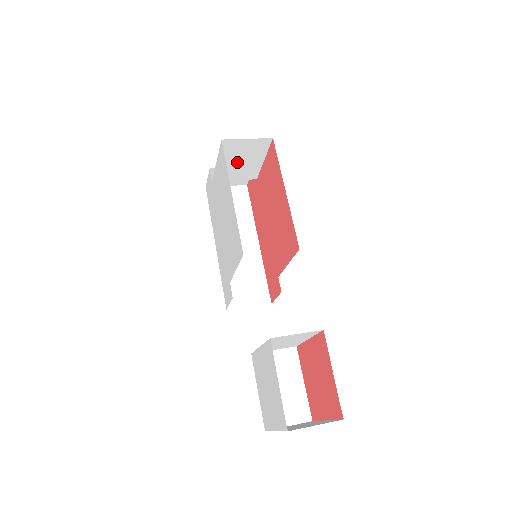
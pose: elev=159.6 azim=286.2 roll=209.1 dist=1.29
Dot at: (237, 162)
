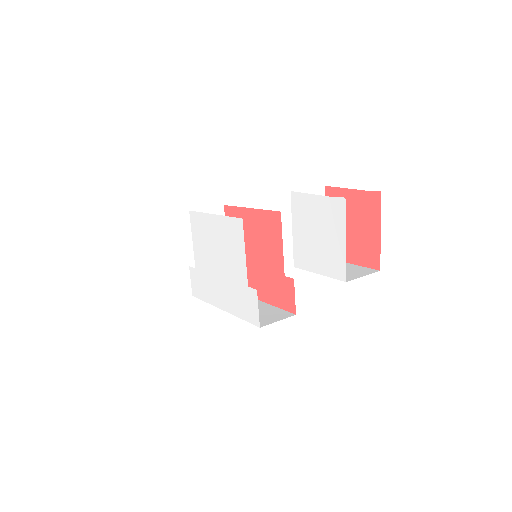
Dot at: occluded
